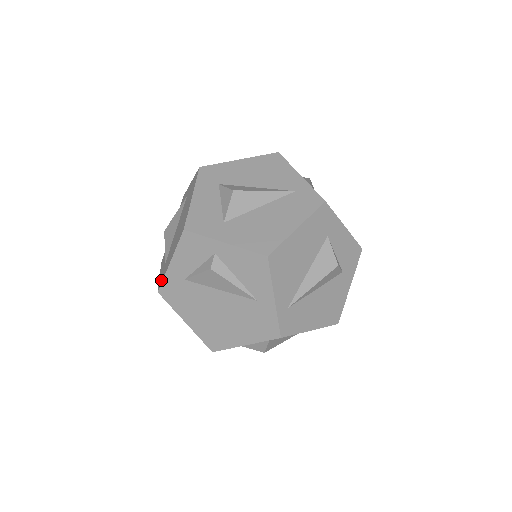
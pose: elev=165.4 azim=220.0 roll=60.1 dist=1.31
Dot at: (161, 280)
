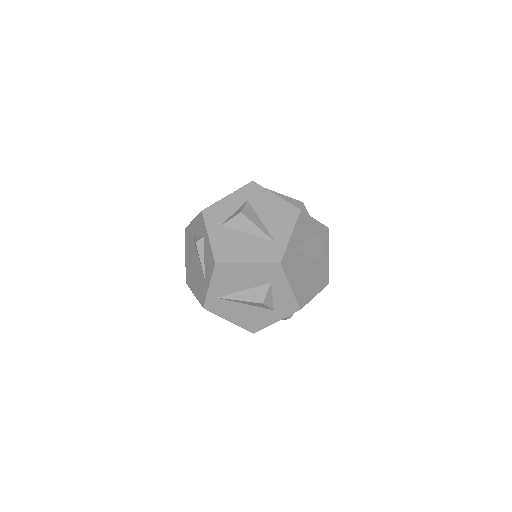
Dot at: occluded
